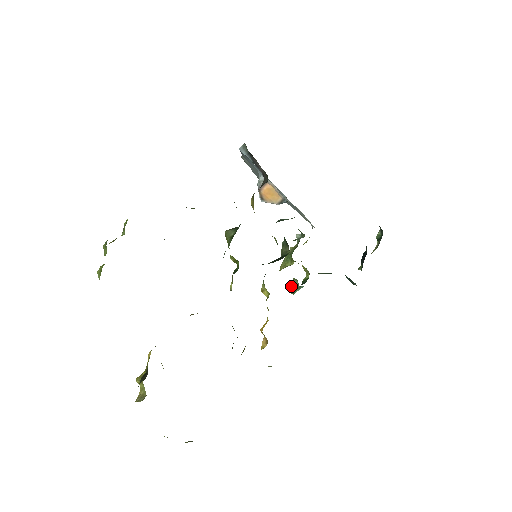
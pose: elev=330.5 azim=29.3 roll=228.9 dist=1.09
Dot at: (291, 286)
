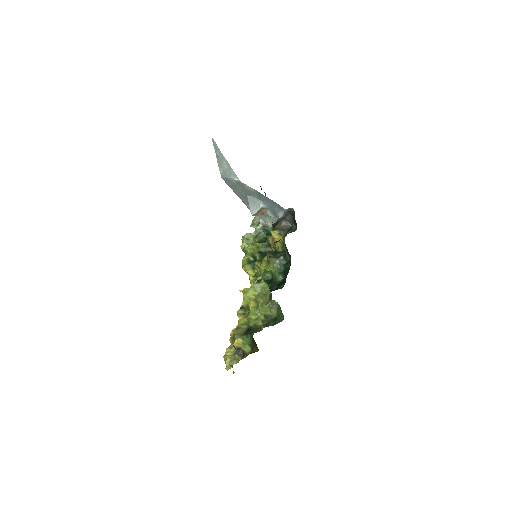
Dot at: occluded
